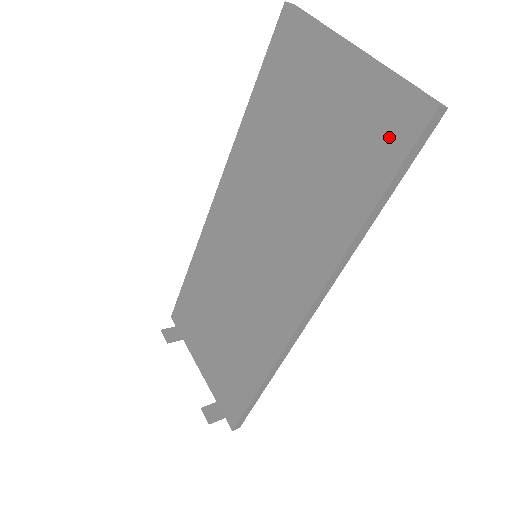
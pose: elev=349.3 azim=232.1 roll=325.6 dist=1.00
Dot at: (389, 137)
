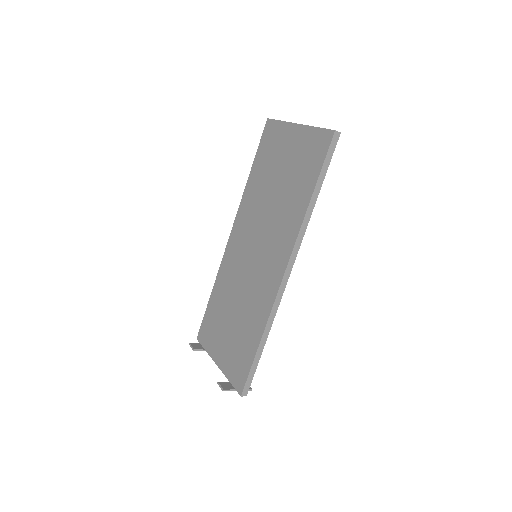
Dot at: (317, 153)
